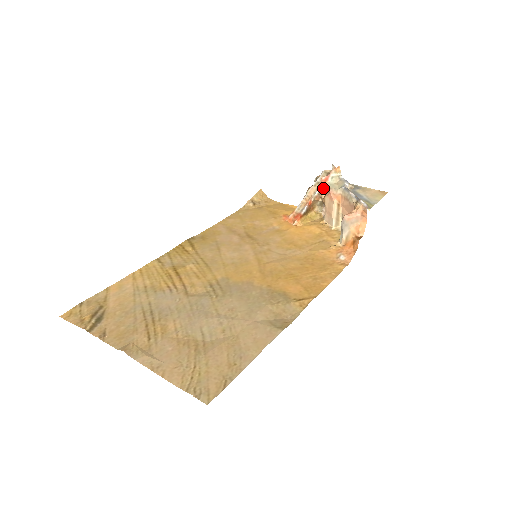
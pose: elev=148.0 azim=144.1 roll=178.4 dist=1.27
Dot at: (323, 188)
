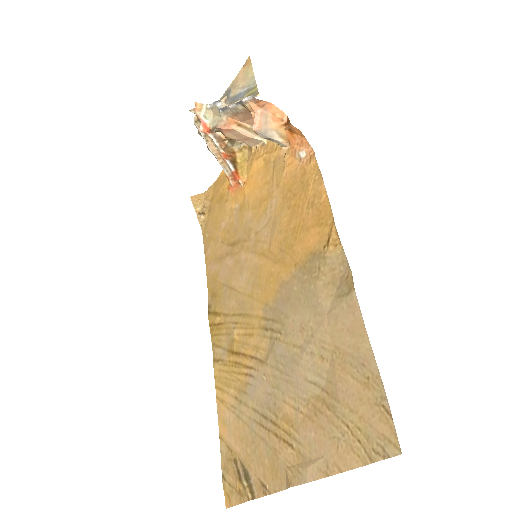
Dot at: (213, 133)
